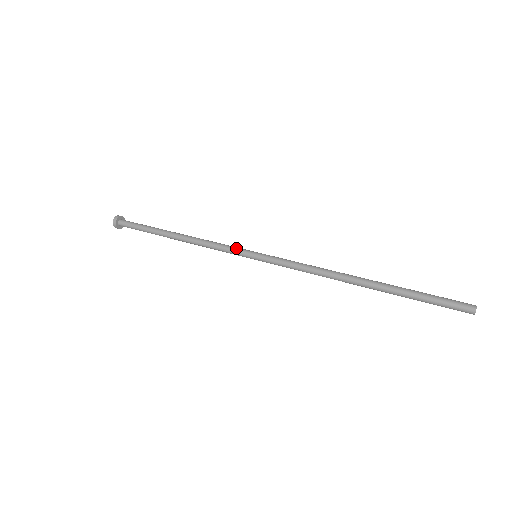
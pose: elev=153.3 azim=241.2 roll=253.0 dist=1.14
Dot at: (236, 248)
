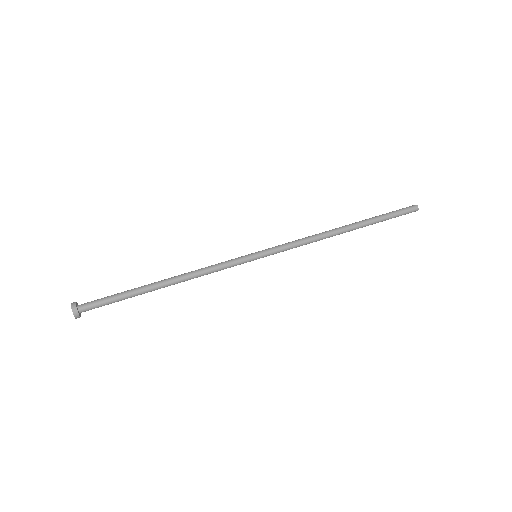
Dot at: (236, 260)
